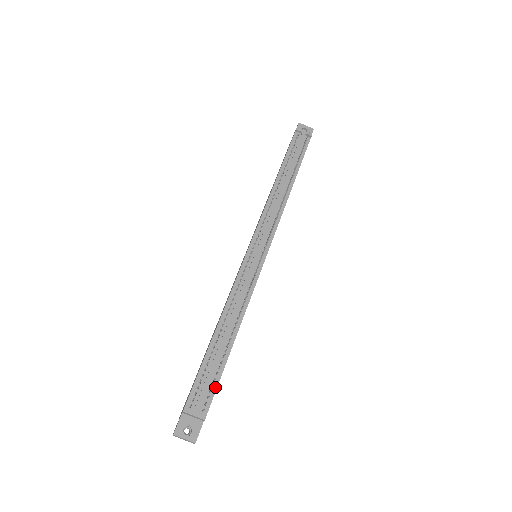
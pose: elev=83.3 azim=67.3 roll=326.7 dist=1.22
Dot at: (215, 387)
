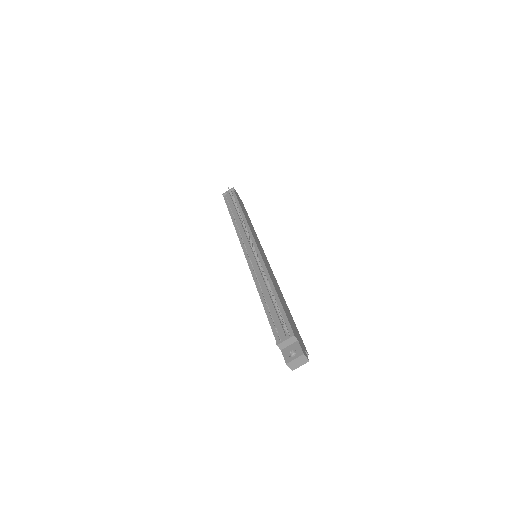
Dot at: (286, 318)
